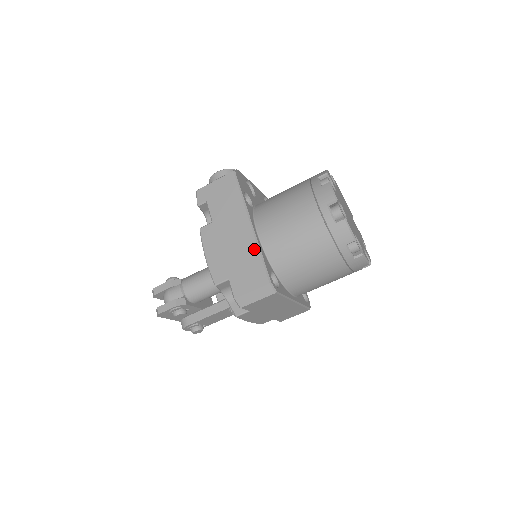
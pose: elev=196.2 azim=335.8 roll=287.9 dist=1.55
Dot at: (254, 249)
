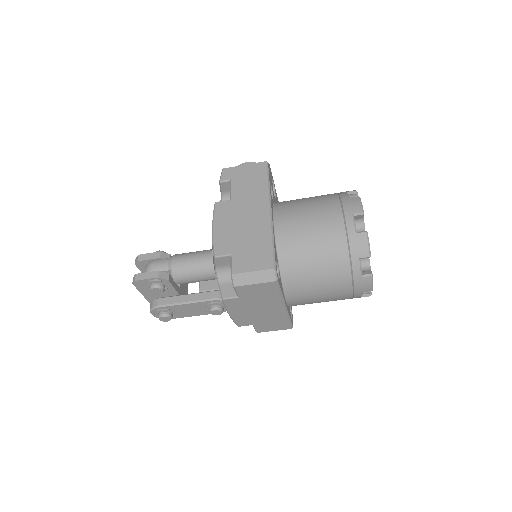
Dot at: (267, 233)
